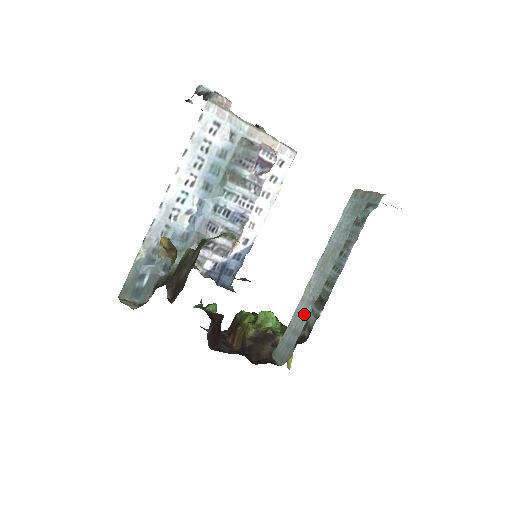
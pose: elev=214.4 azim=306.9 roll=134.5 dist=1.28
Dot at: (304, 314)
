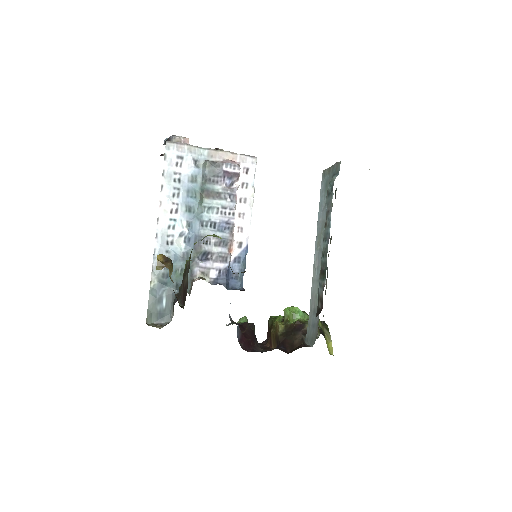
Dot at: (317, 292)
